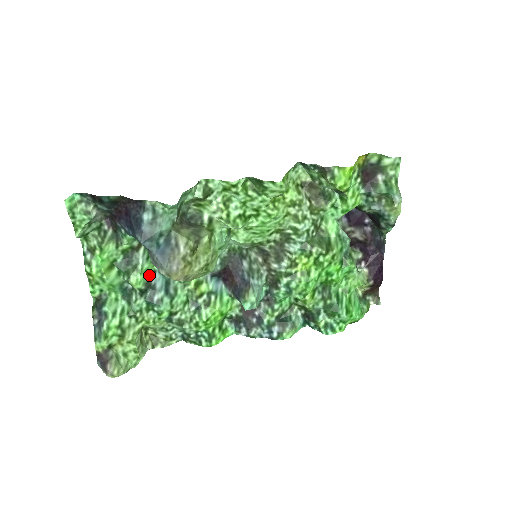
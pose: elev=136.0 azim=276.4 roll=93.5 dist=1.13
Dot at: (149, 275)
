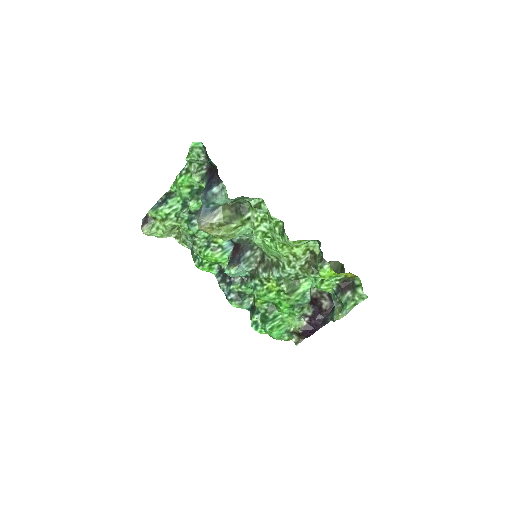
Dot at: occluded
